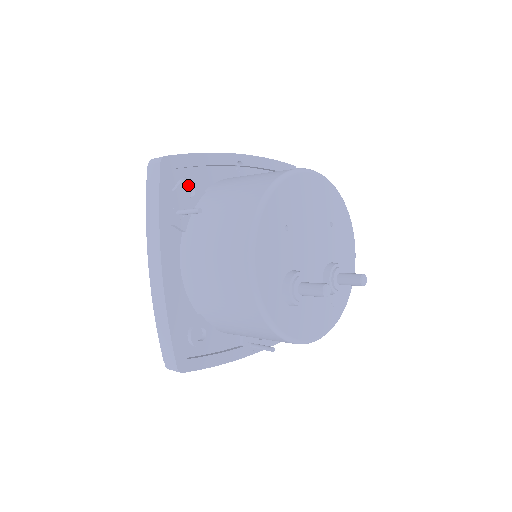
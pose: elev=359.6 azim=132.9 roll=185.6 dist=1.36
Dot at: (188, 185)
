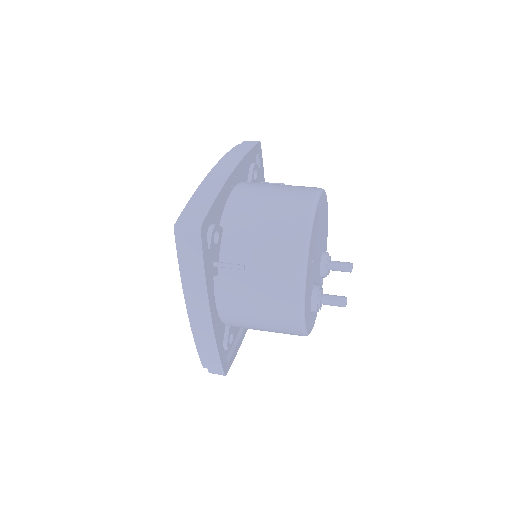
Dot at: occluded
